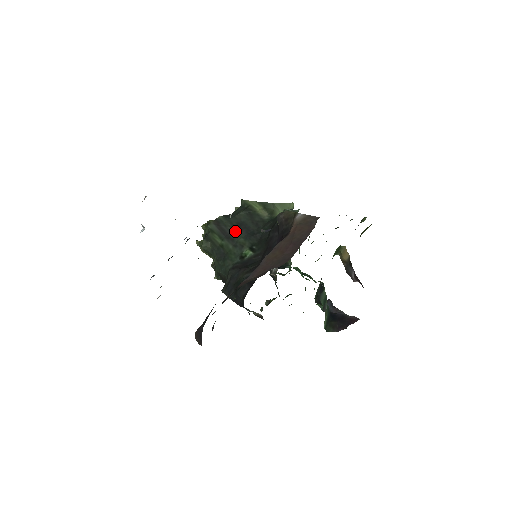
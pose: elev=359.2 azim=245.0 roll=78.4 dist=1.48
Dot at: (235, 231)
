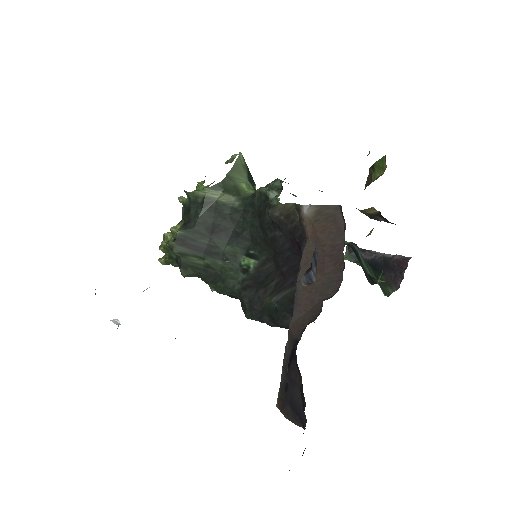
Dot at: (211, 241)
